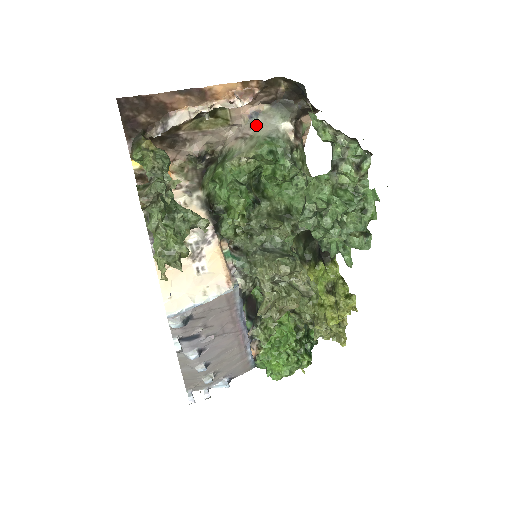
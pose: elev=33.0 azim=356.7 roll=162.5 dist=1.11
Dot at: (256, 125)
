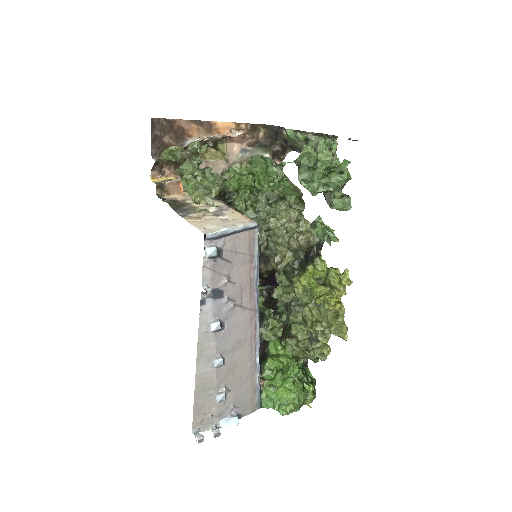
Dot at: (246, 156)
